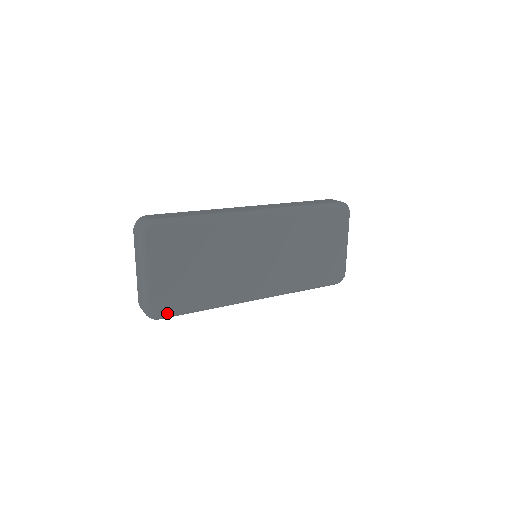
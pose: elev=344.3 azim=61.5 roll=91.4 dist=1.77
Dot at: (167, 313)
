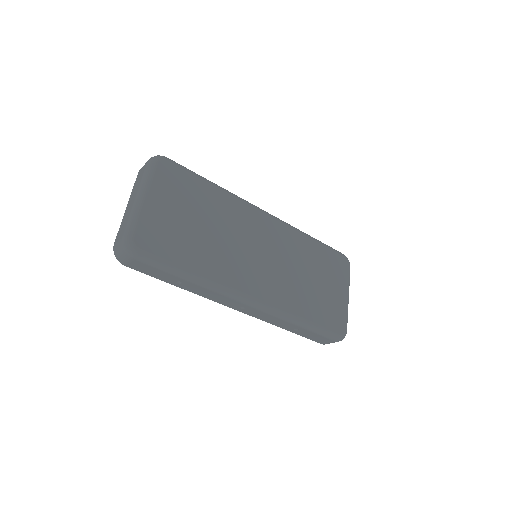
Dot at: (149, 252)
